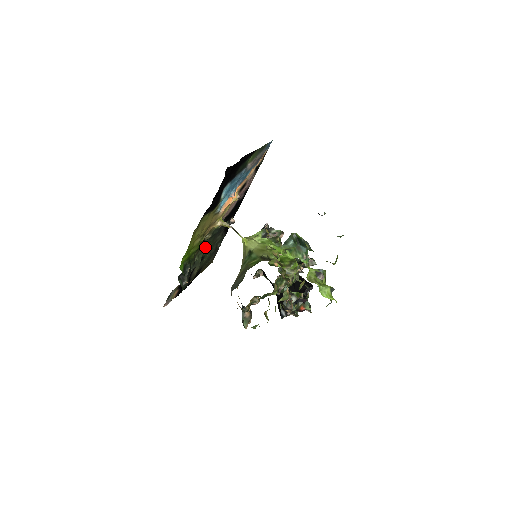
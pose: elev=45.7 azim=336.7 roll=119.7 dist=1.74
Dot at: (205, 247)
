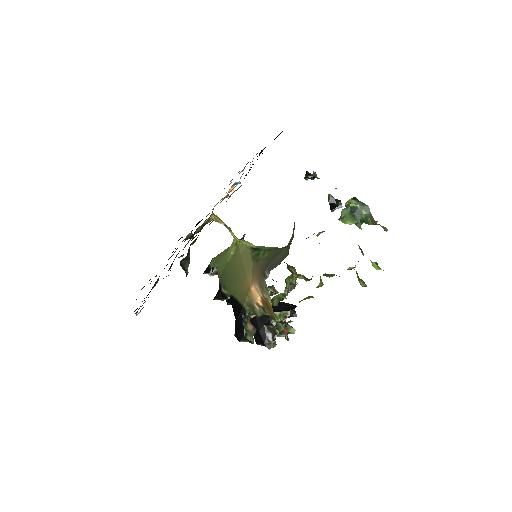
Dot at: occluded
